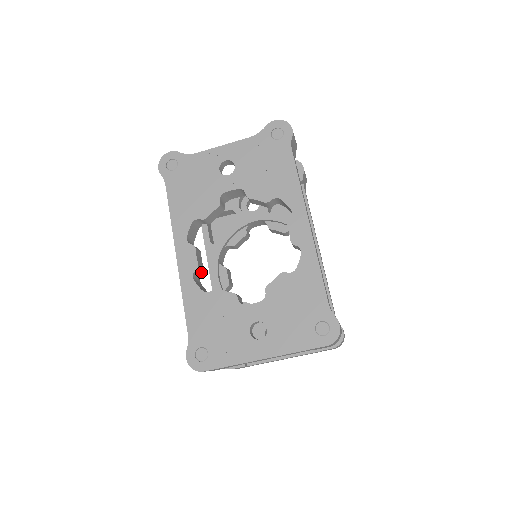
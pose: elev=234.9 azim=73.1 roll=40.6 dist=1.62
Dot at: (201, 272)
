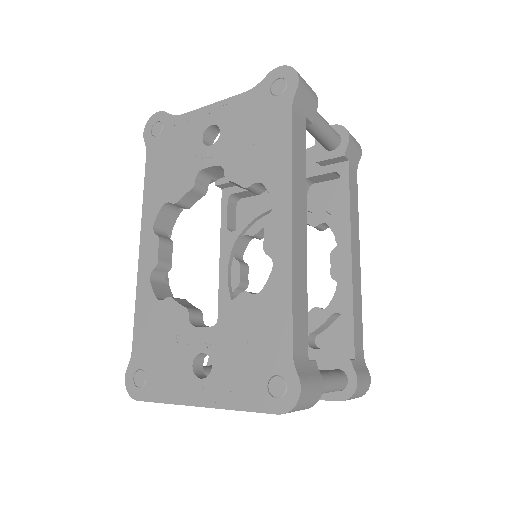
Dot at: (168, 271)
